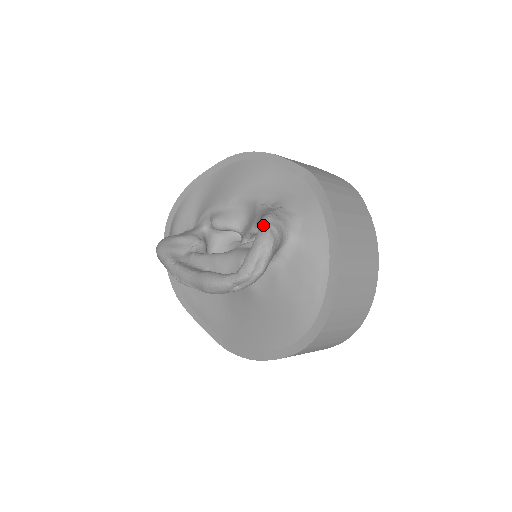
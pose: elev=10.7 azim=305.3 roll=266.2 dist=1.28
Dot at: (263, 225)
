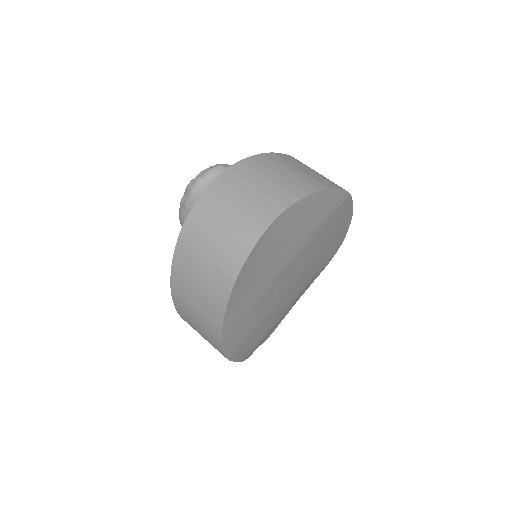
Dot at: occluded
